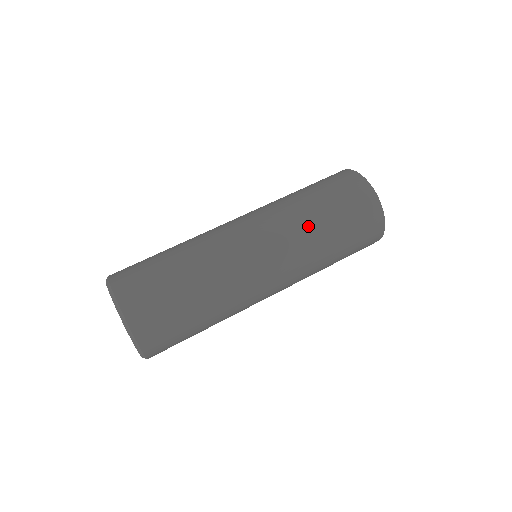
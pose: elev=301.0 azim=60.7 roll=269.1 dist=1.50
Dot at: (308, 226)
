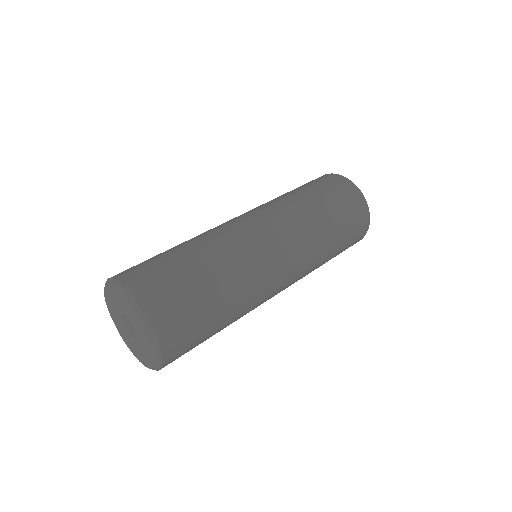
Dot at: (301, 209)
